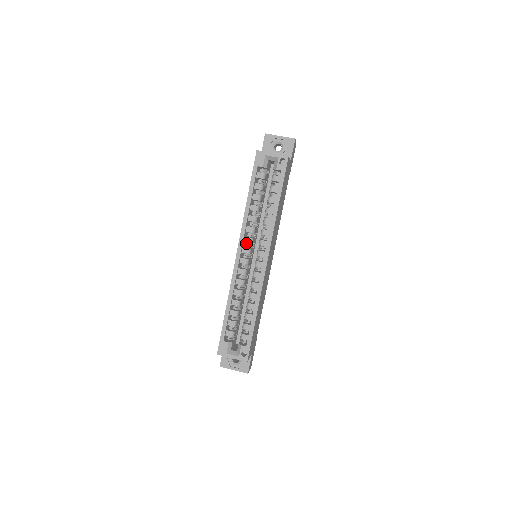
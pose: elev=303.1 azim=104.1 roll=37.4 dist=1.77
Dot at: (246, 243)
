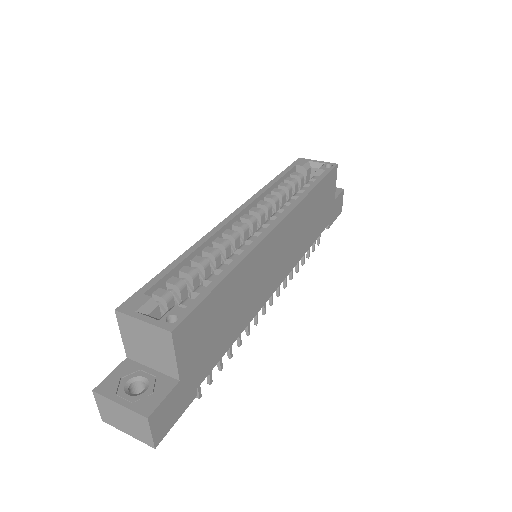
Dot at: occluded
